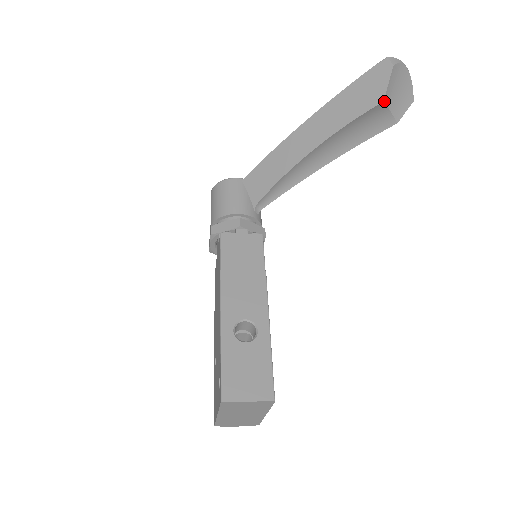
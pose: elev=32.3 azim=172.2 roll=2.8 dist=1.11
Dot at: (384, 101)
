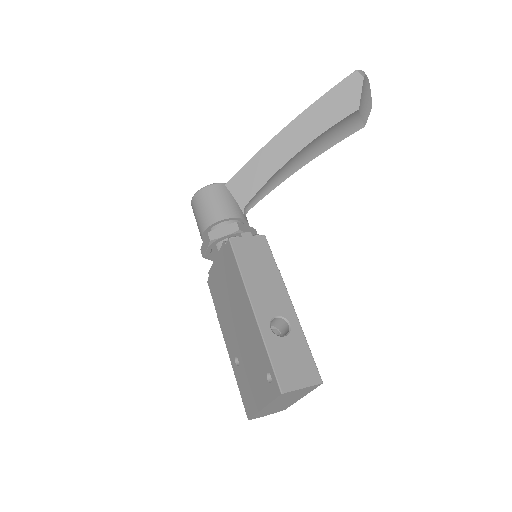
Dot at: (359, 109)
